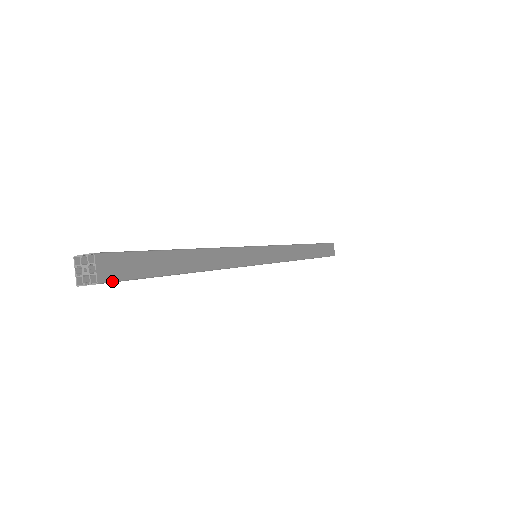
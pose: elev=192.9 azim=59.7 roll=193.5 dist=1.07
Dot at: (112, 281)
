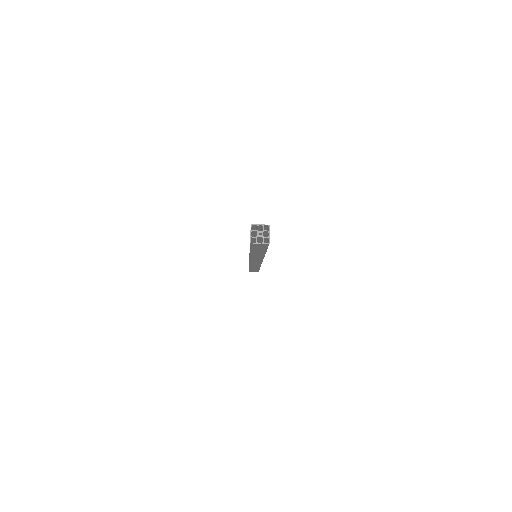
Dot at: occluded
